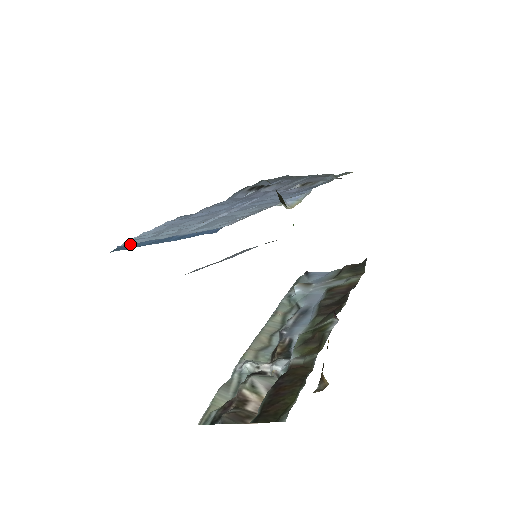
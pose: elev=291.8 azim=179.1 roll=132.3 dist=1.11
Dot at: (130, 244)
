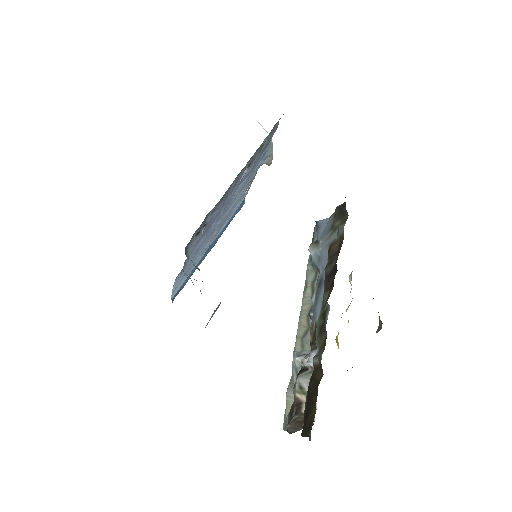
Dot at: (178, 290)
